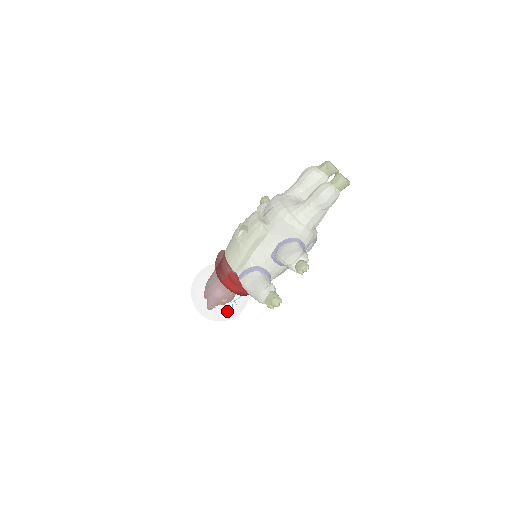
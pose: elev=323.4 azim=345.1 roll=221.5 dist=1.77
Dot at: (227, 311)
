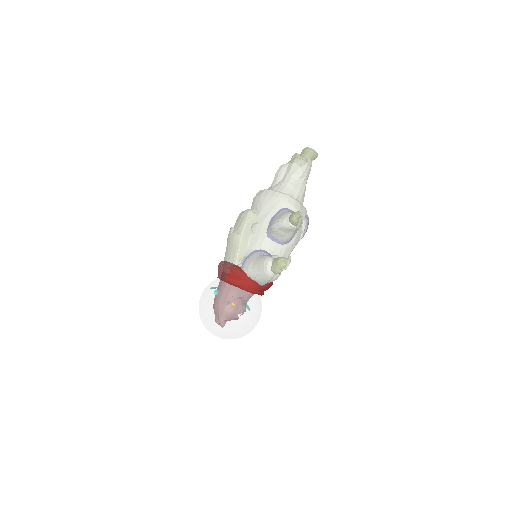
Dot at: (239, 310)
